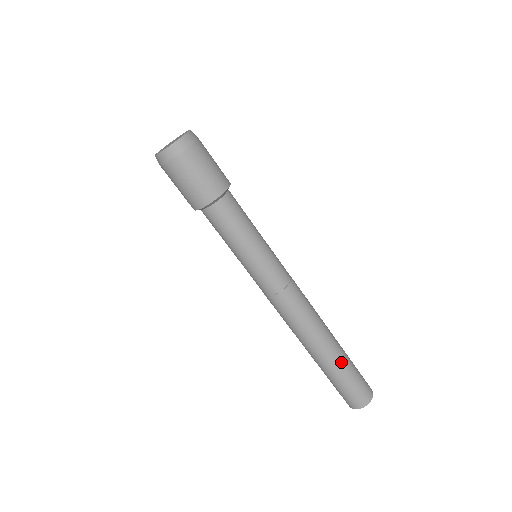
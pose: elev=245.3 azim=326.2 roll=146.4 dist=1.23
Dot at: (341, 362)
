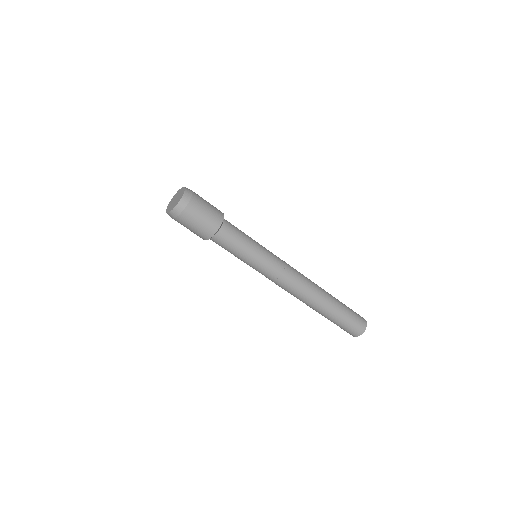
Dot at: (334, 313)
